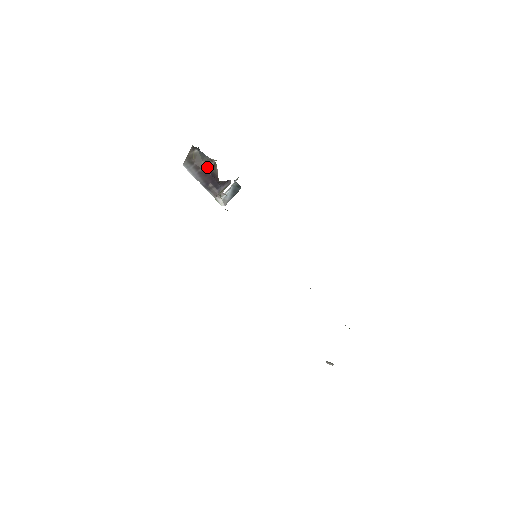
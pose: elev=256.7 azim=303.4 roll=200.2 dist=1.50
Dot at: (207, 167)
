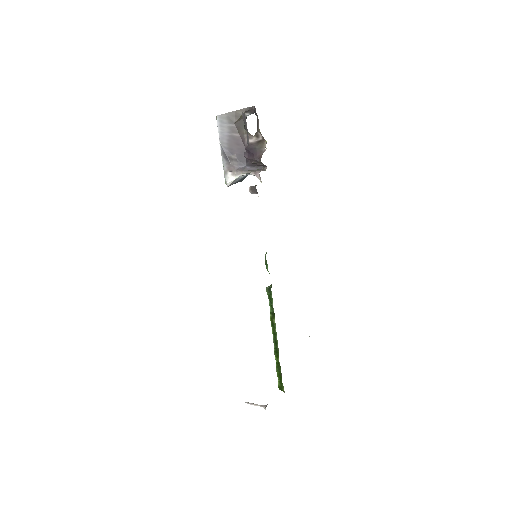
Dot at: occluded
